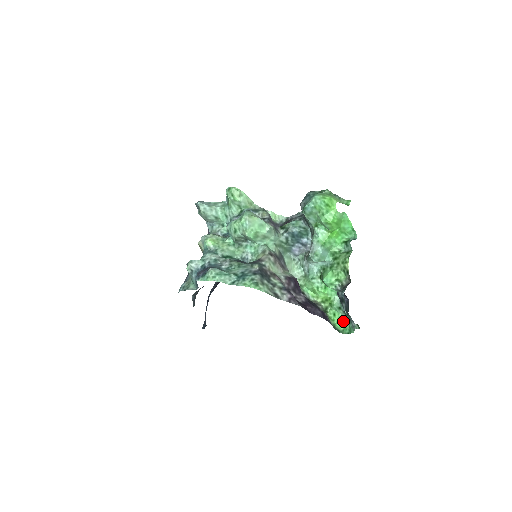
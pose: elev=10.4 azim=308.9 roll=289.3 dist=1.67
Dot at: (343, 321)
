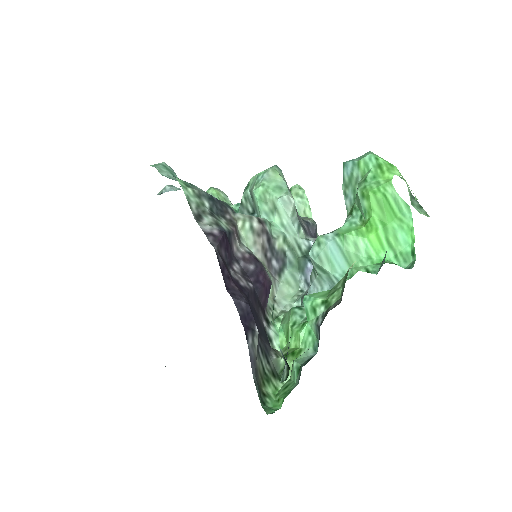
Dot at: (287, 395)
